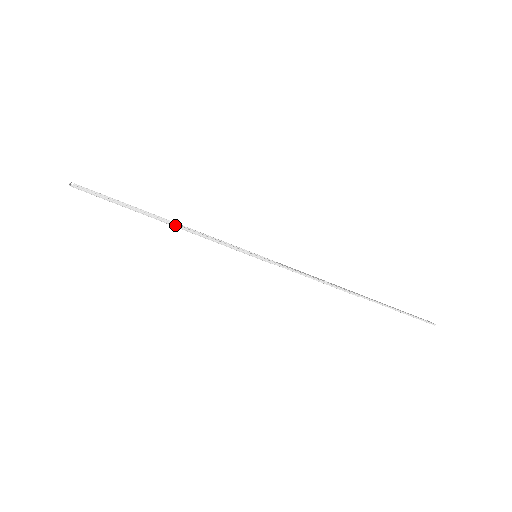
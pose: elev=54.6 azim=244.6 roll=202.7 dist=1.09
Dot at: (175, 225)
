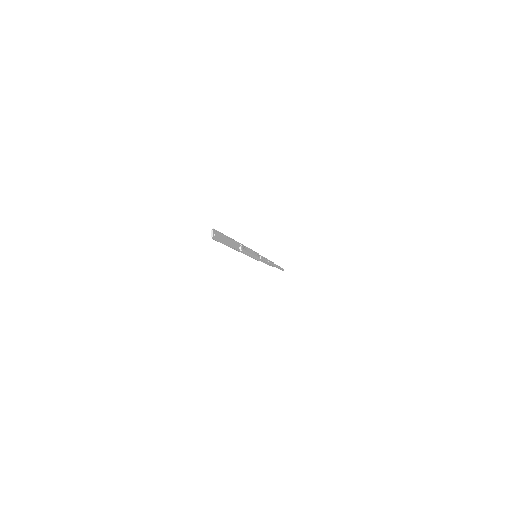
Dot at: occluded
